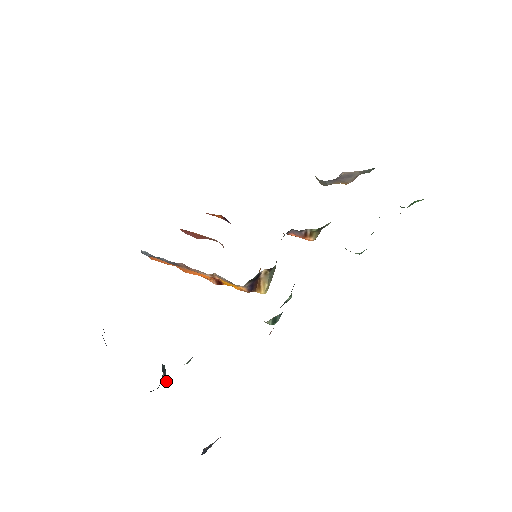
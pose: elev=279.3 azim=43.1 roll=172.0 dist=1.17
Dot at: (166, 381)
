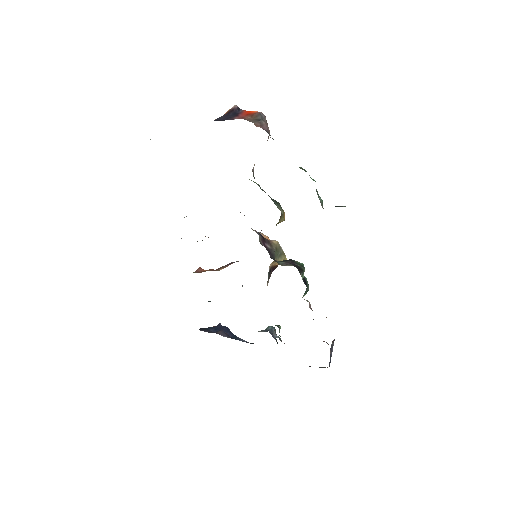
Dot at: occluded
